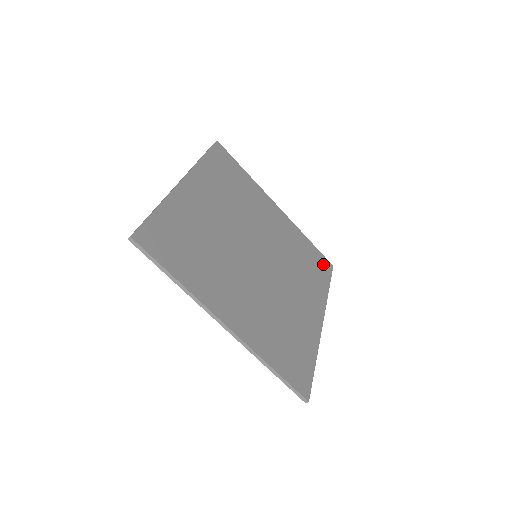
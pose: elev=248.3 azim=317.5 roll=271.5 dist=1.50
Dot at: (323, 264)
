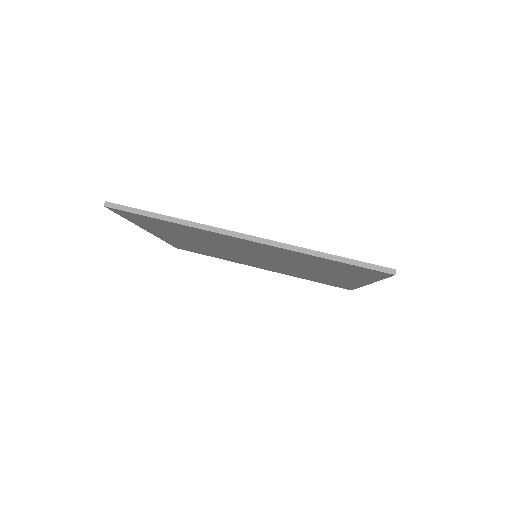
Dot at: occluded
